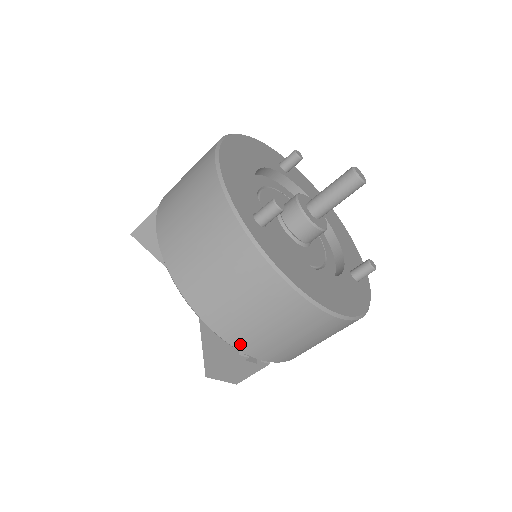
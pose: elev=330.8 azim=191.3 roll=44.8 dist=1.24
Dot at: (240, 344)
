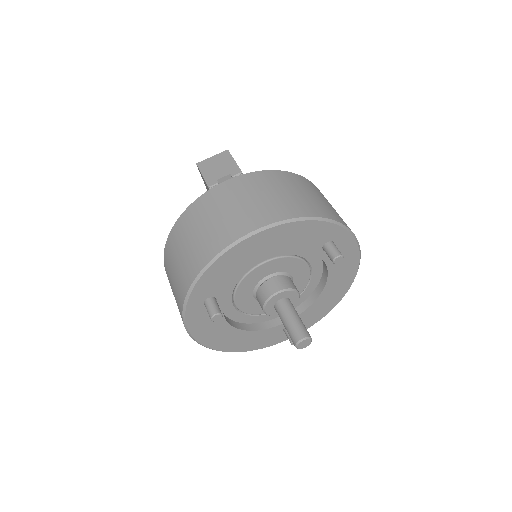
Dot at: occluded
